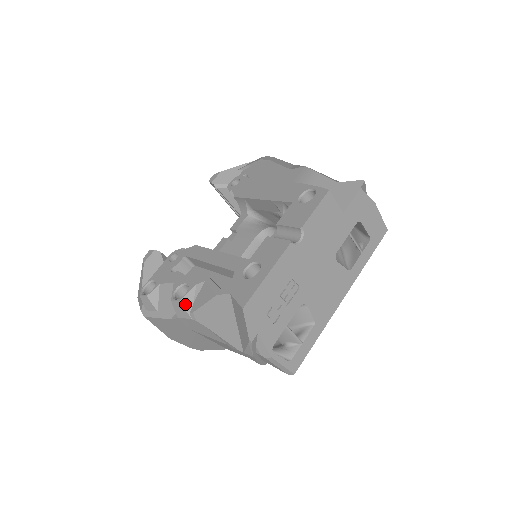
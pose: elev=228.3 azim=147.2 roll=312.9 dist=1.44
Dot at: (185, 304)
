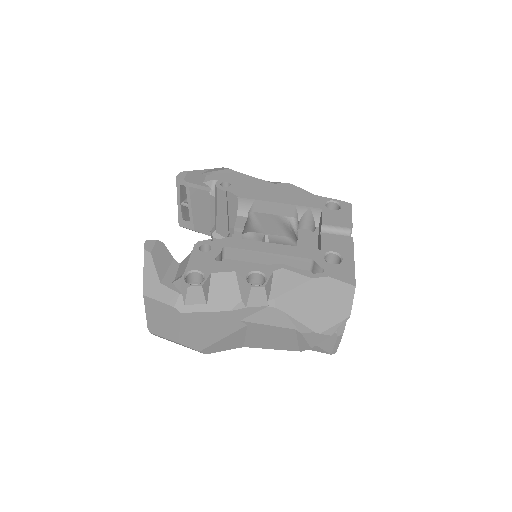
Dot at: (267, 290)
